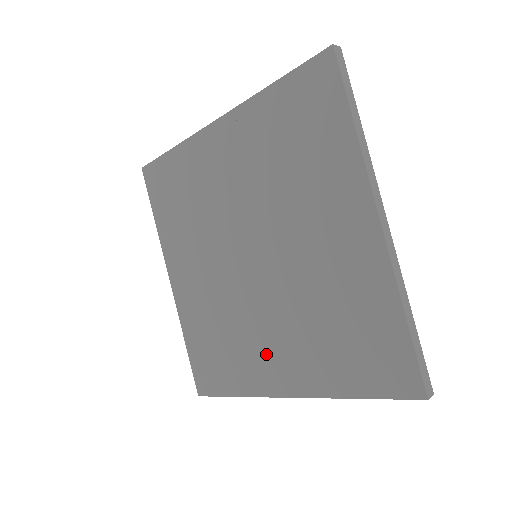
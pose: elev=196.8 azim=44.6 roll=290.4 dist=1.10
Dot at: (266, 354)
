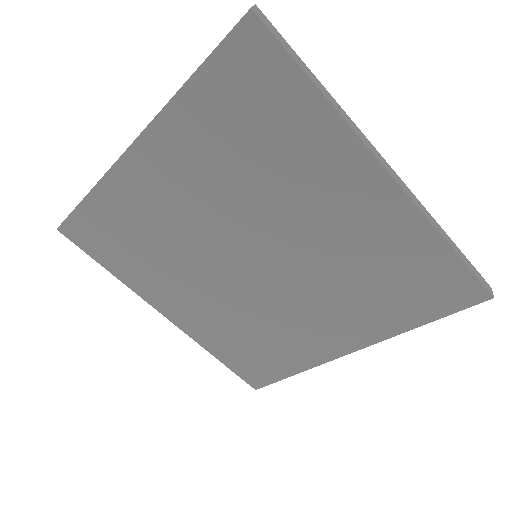
Dot at: (313, 331)
